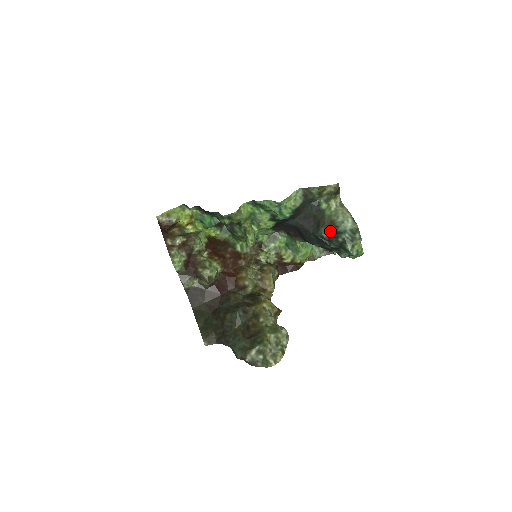
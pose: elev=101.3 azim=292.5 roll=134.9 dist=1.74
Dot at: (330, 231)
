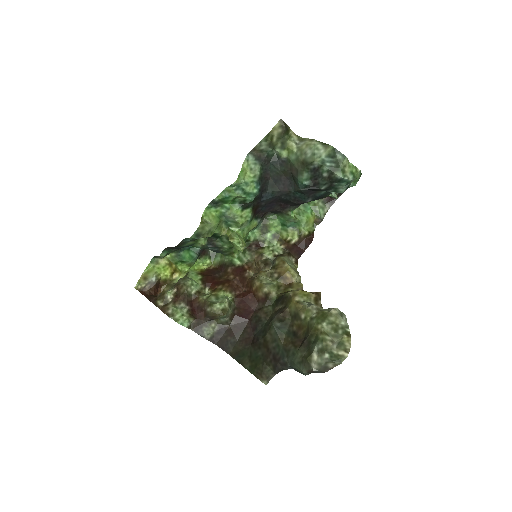
Dot at: (308, 174)
